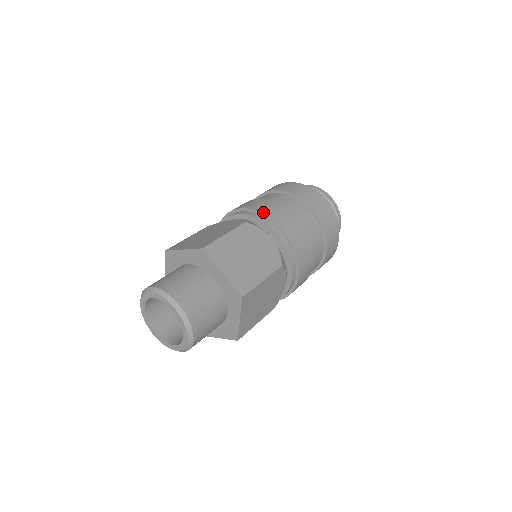
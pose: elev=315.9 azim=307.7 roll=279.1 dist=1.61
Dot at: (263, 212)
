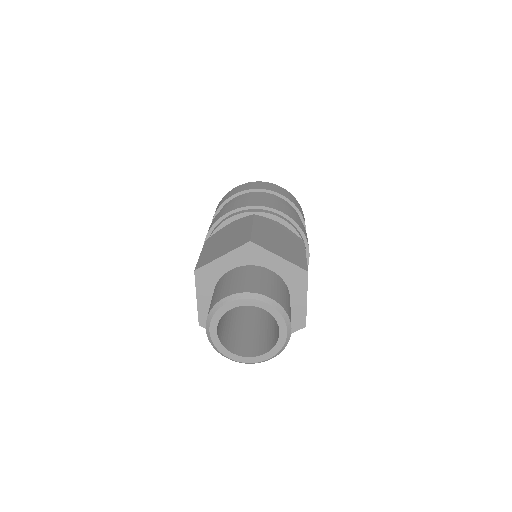
Dot at: (256, 205)
